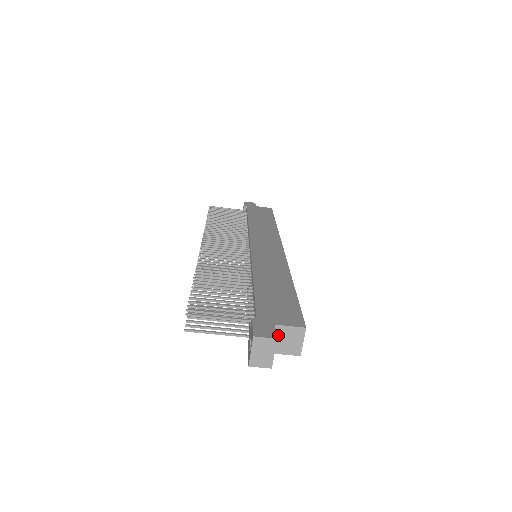
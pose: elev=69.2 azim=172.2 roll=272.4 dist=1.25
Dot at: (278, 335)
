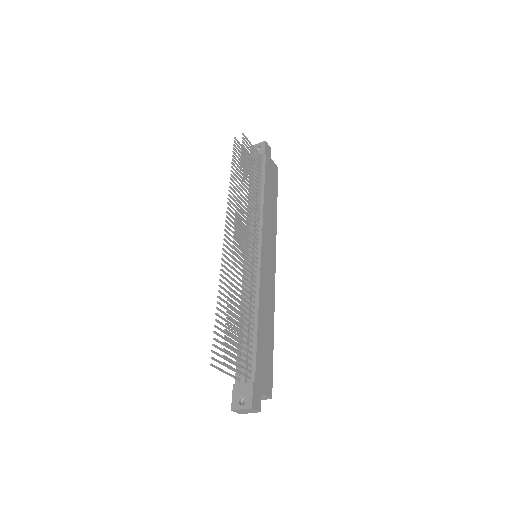
Dot at: occluded
